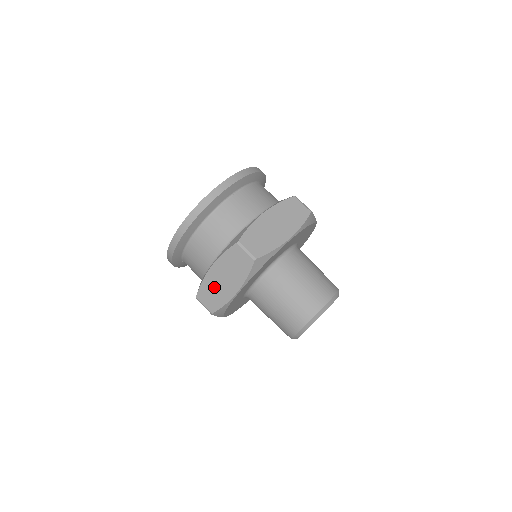
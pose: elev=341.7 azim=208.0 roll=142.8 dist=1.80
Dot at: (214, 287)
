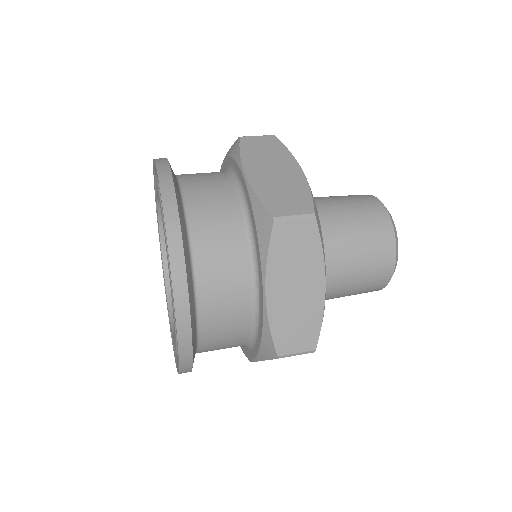
Dot at: (291, 314)
